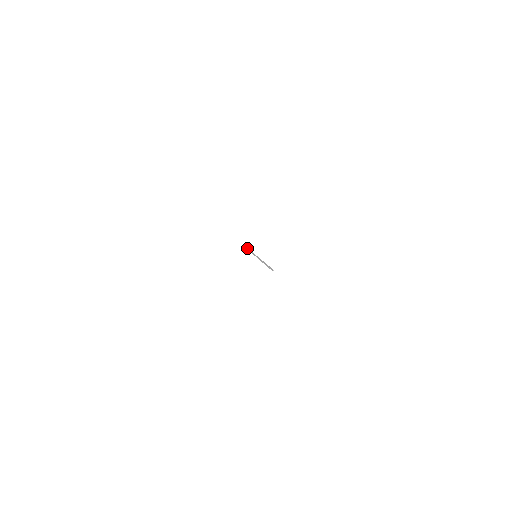
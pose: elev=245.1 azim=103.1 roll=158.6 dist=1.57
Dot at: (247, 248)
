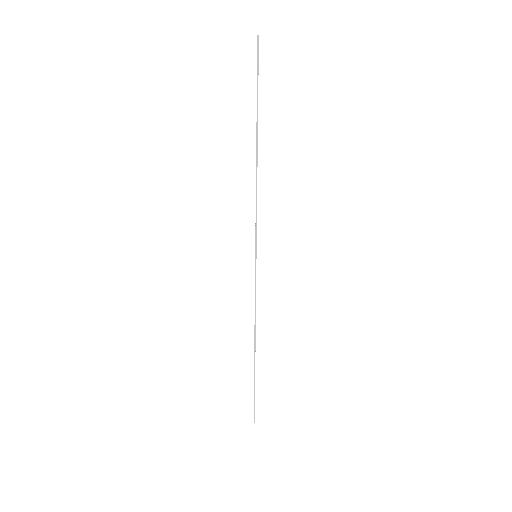
Dot at: (257, 50)
